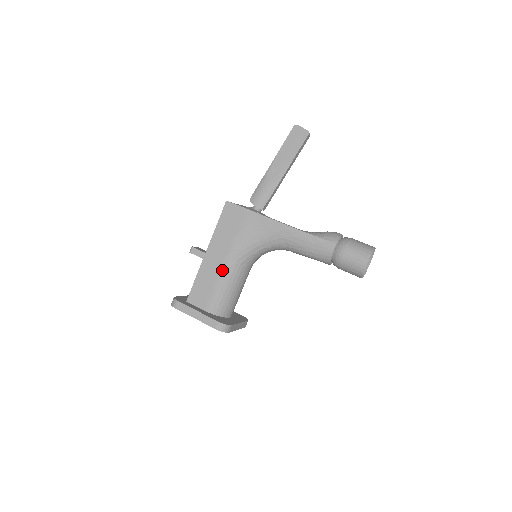
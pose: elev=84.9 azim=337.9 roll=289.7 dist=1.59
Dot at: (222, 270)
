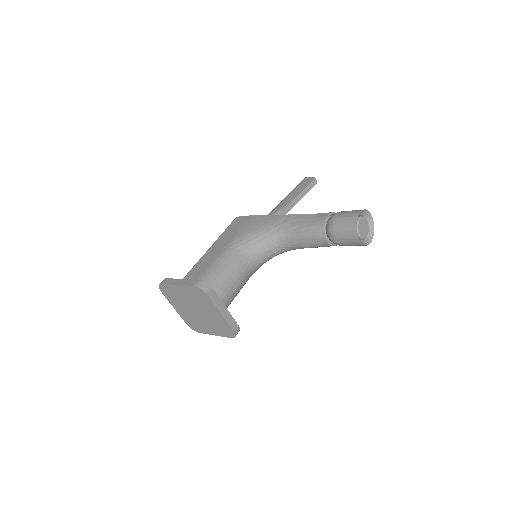
Dot at: (218, 256)
